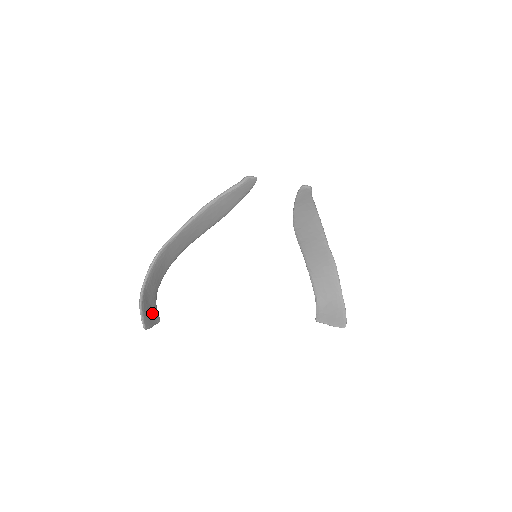
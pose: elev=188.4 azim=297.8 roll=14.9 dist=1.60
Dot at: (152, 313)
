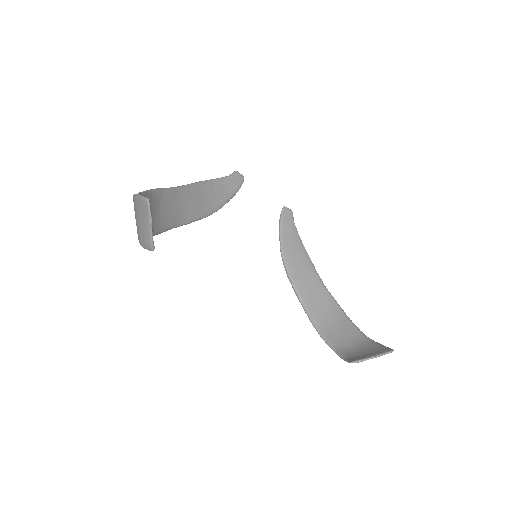
Dot at: occluded
